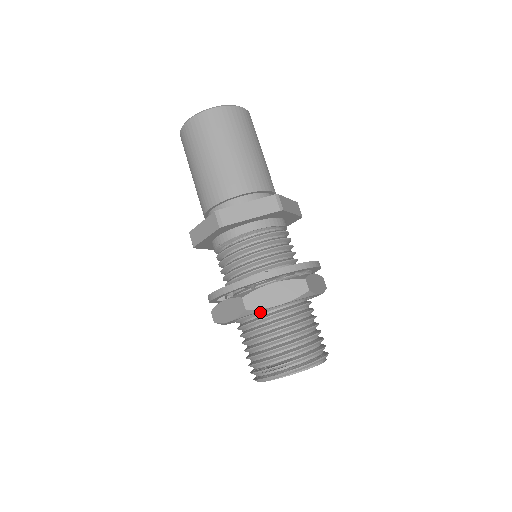
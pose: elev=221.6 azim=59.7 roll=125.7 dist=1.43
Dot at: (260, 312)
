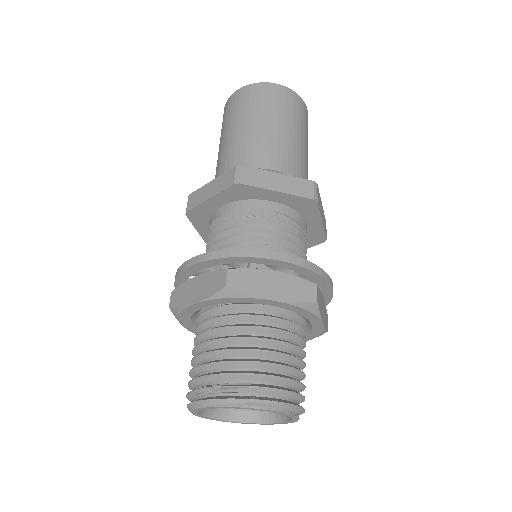
Dot at: (240, 306)
